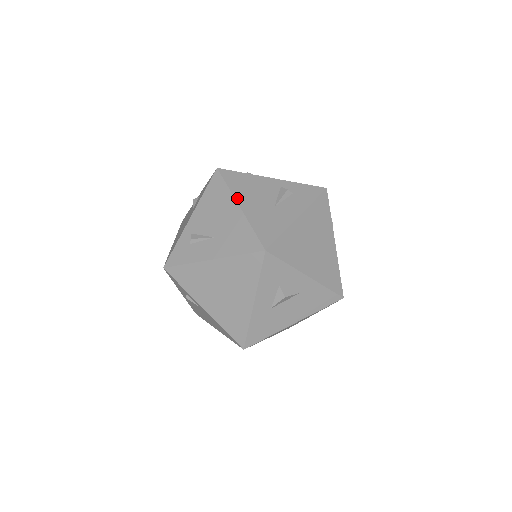
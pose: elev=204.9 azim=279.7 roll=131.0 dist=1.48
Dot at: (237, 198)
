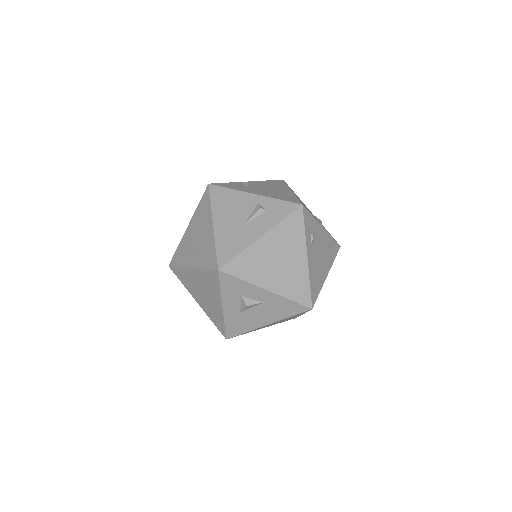
Dot at: (214, 216)
